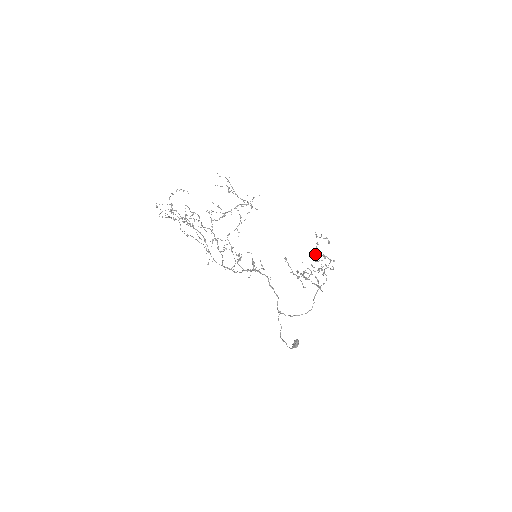
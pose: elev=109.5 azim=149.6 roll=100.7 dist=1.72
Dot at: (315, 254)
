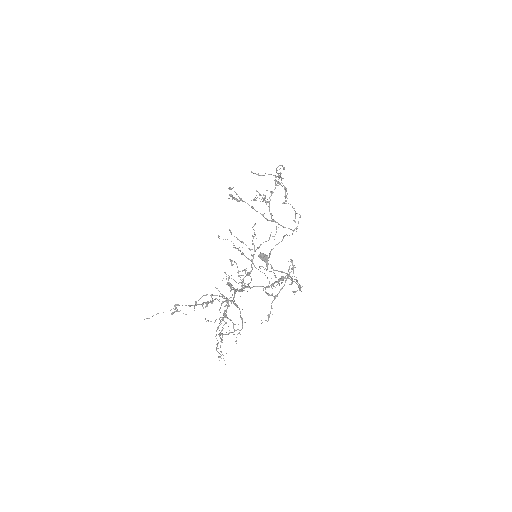
Dot at: (285, 200)
